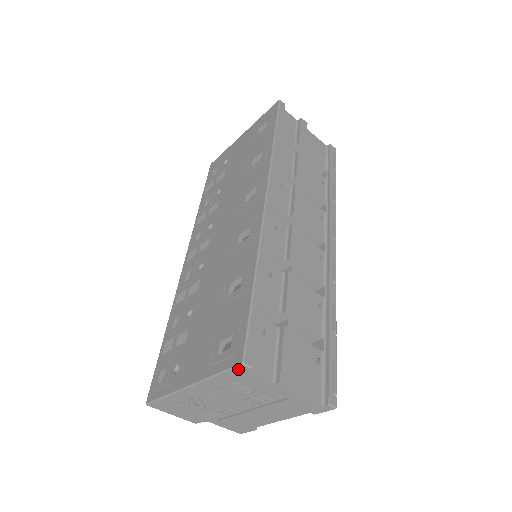
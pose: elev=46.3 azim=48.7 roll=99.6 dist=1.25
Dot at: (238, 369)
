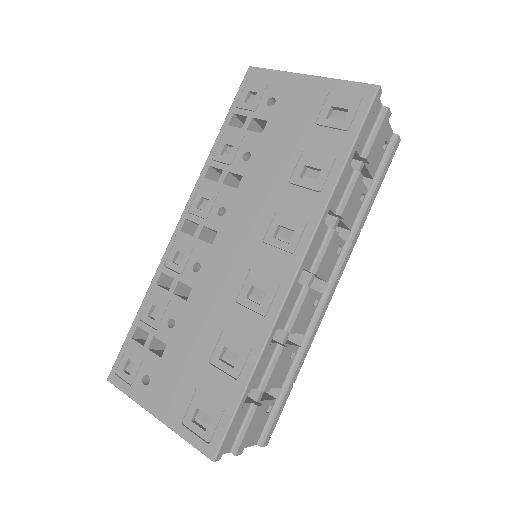
Dot at: (207, 455)
